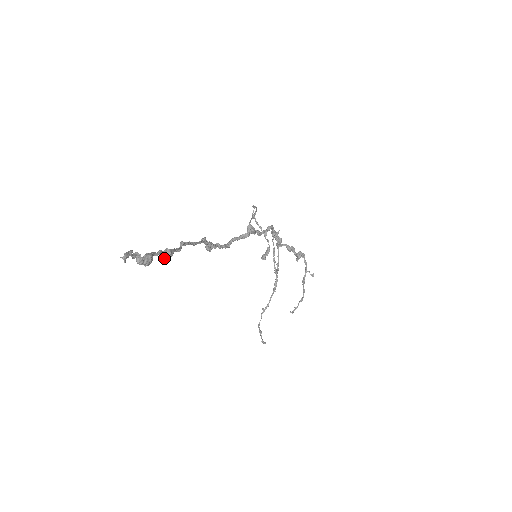
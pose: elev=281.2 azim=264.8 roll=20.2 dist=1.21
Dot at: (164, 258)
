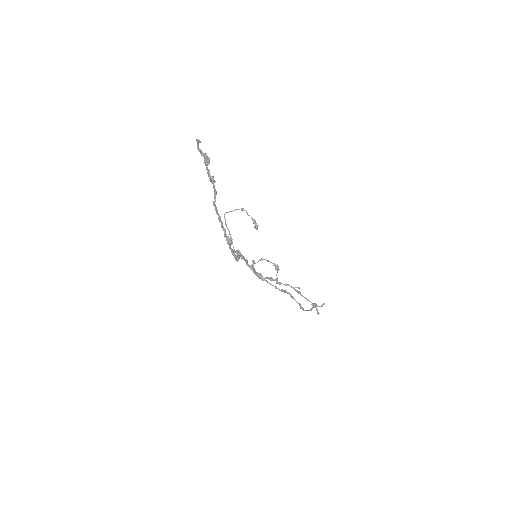
Dot at: (213, 179)
